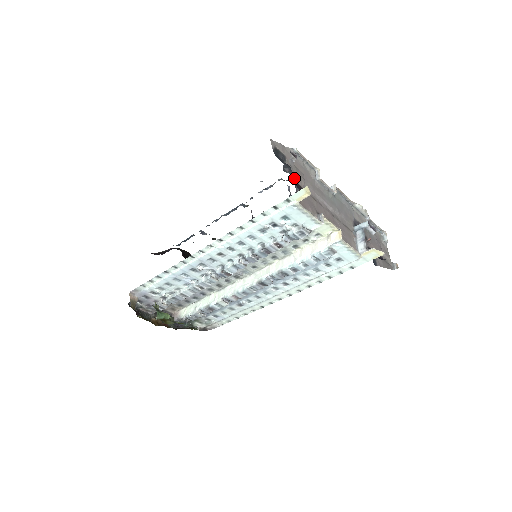
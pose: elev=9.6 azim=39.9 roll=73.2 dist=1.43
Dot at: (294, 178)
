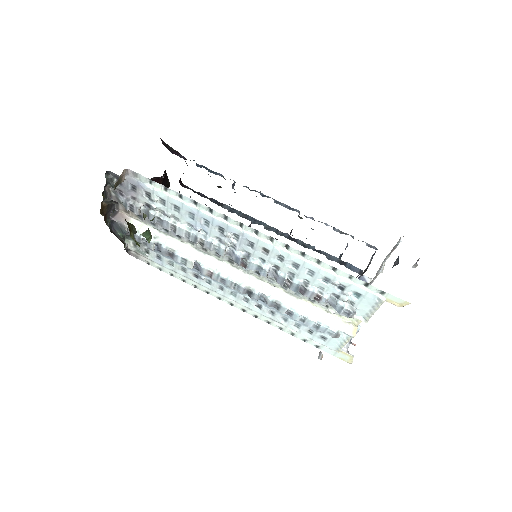
Dot at: occluded
